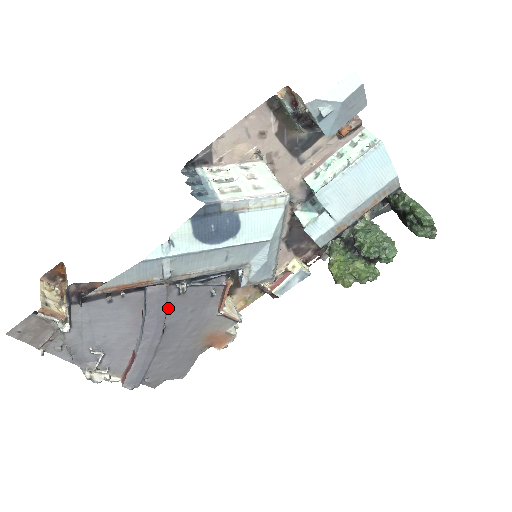
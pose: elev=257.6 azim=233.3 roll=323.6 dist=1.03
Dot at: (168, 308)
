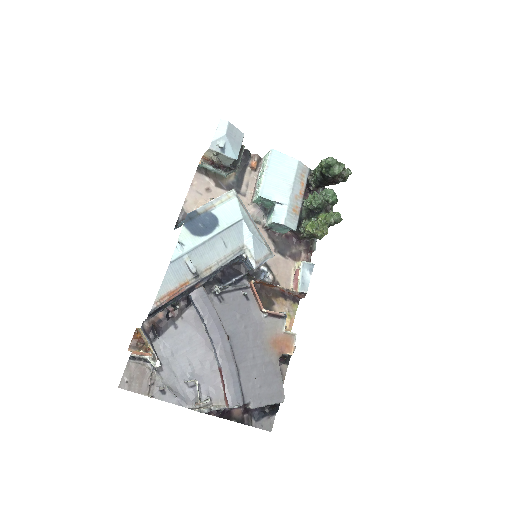
Dot at: (220, 317)
